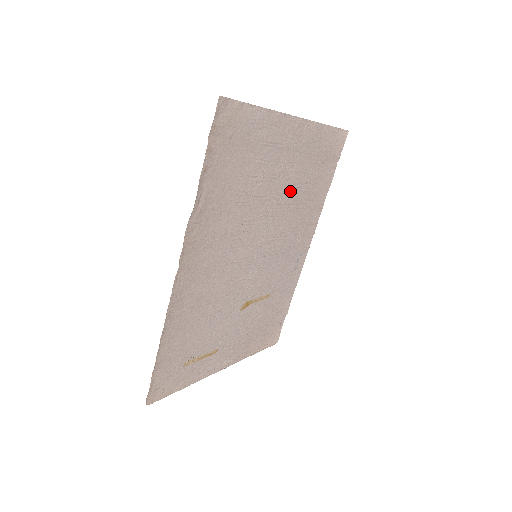
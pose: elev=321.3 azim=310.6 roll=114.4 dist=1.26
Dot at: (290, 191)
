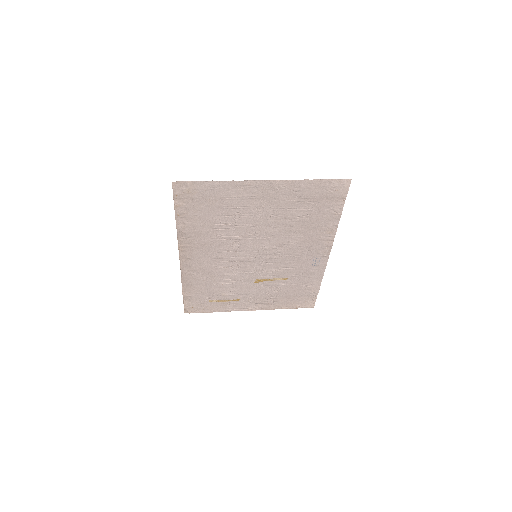
Dot at: (280, 221)
